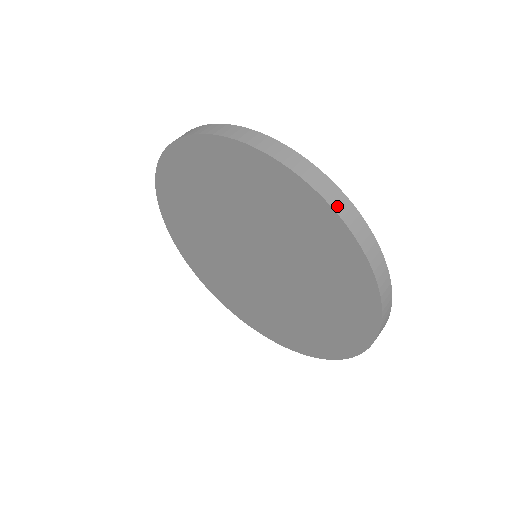
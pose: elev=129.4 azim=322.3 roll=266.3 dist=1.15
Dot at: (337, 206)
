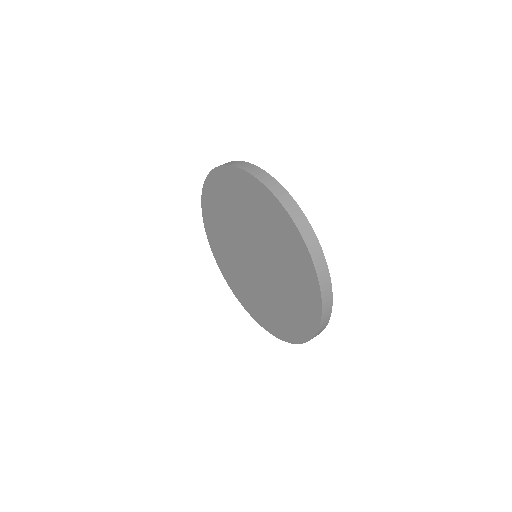
Dot at: (296, 219)
